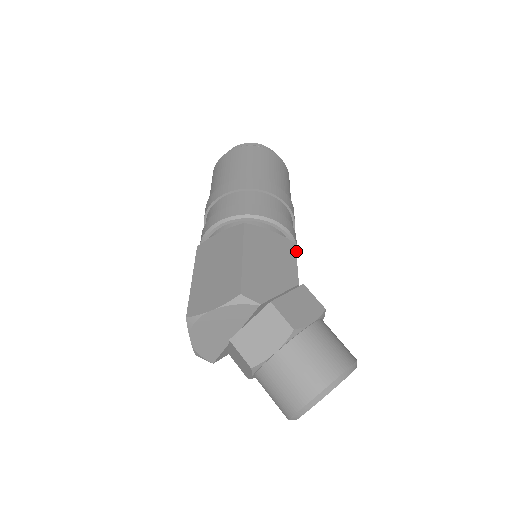
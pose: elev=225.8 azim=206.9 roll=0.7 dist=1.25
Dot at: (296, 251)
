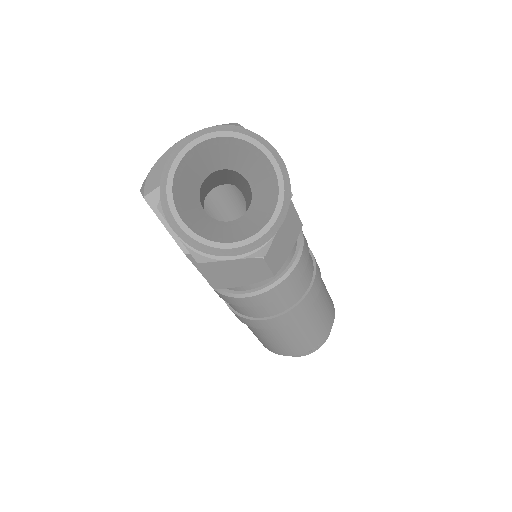
Dot at: (297, 261)
